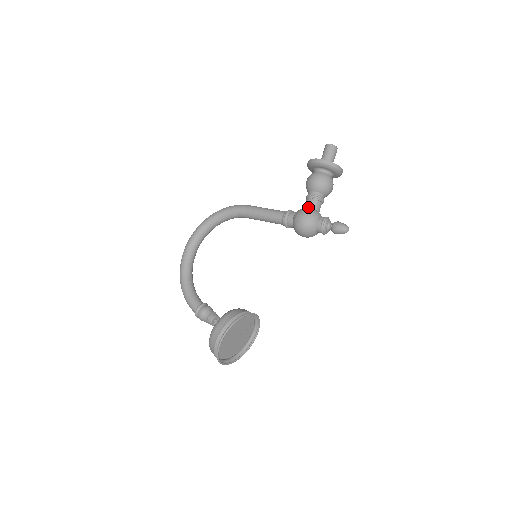
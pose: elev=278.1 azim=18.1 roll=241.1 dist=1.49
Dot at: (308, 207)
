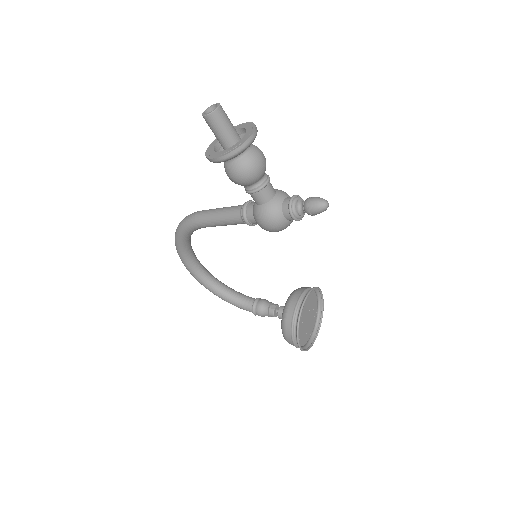
Dot at: (260, 205)
